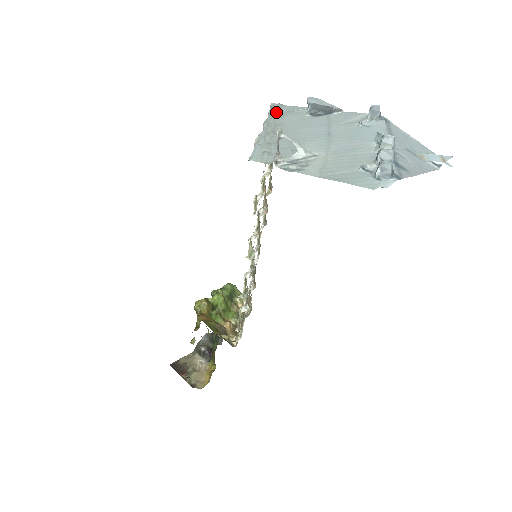
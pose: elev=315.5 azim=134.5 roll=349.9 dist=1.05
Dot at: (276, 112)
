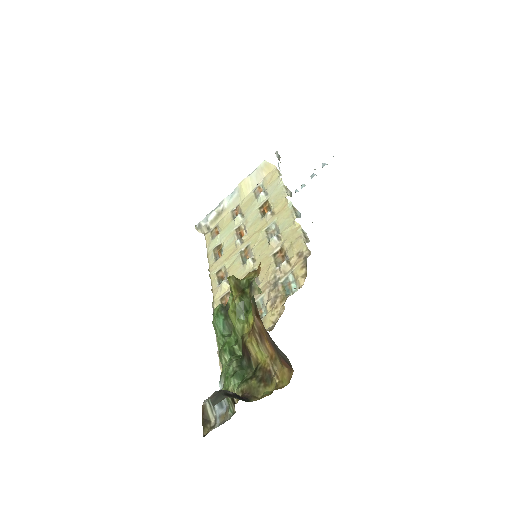
Dot at: occluded
